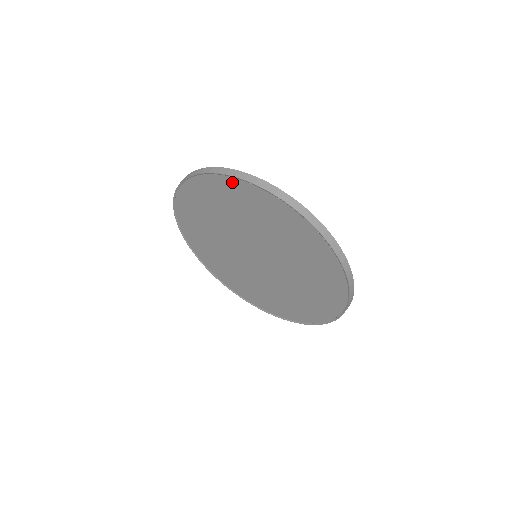
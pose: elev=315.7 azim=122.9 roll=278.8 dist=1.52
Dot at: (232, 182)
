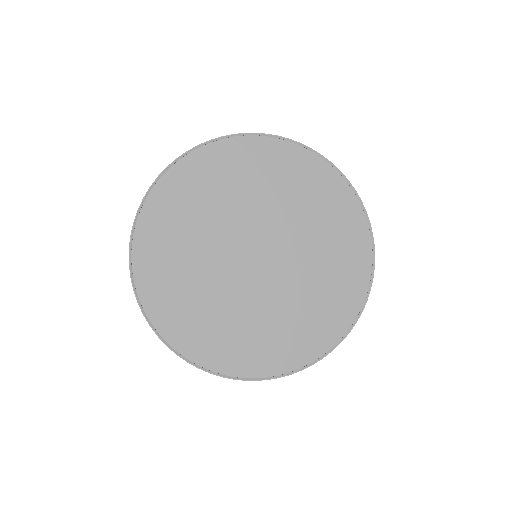
Dot at: (239, 143)
